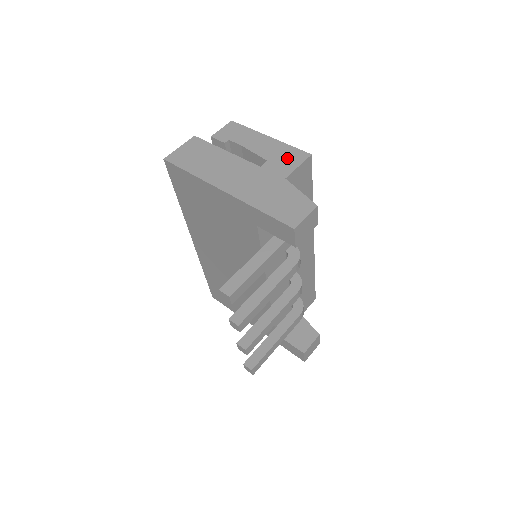
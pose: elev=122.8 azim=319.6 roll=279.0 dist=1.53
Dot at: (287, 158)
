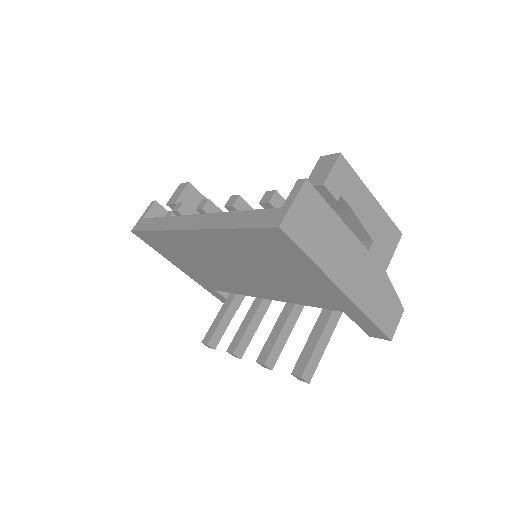
Dot at: (387, 239)
